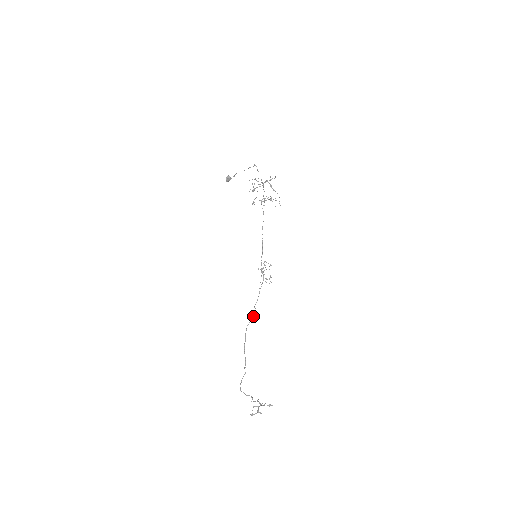
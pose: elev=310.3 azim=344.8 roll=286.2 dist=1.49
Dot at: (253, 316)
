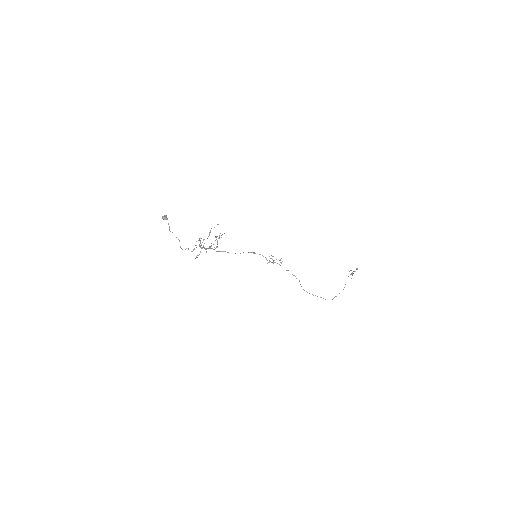
Dot at: occluded
